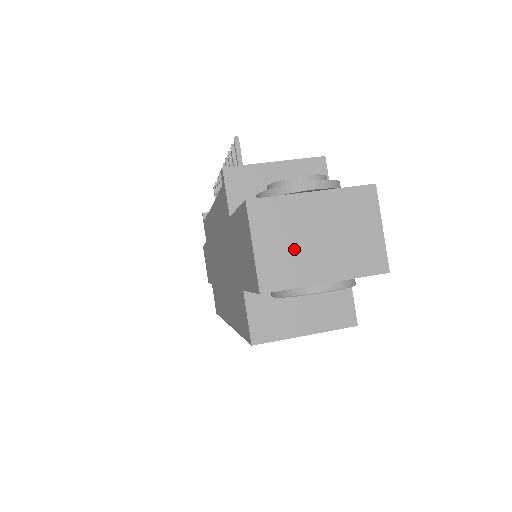
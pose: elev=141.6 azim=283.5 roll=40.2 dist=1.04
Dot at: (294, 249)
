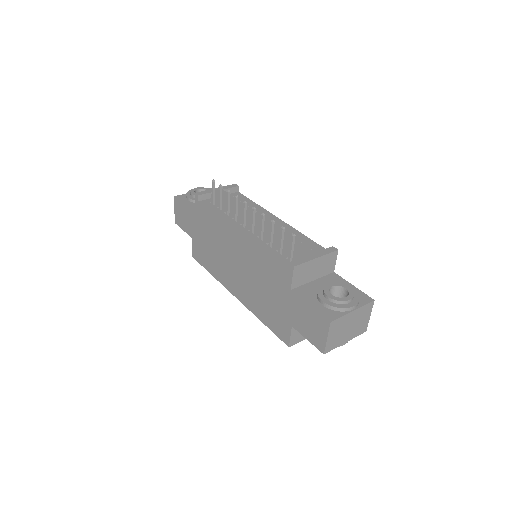
Dot at: (340, 334)
